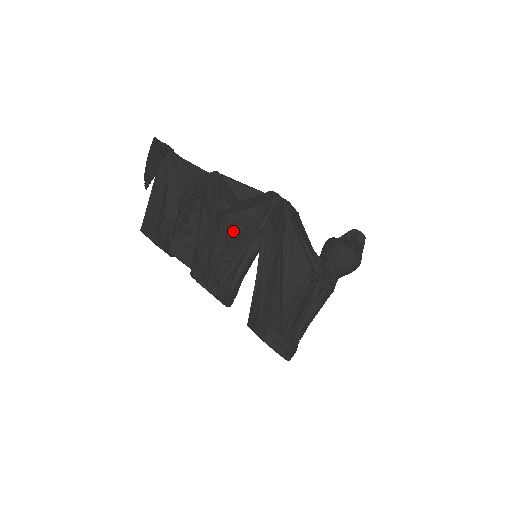
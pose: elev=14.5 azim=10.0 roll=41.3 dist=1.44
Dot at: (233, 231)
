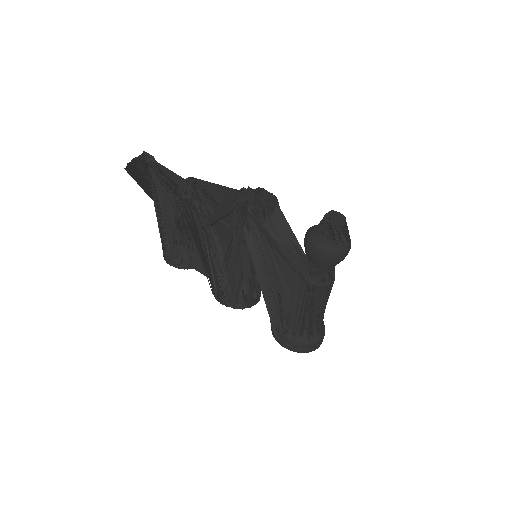
Dot at: (225, 240)
